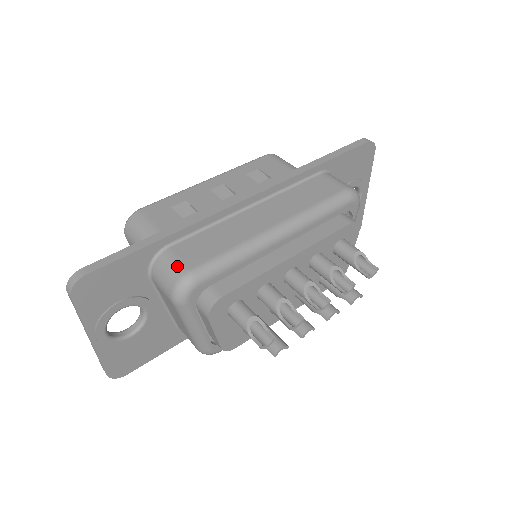
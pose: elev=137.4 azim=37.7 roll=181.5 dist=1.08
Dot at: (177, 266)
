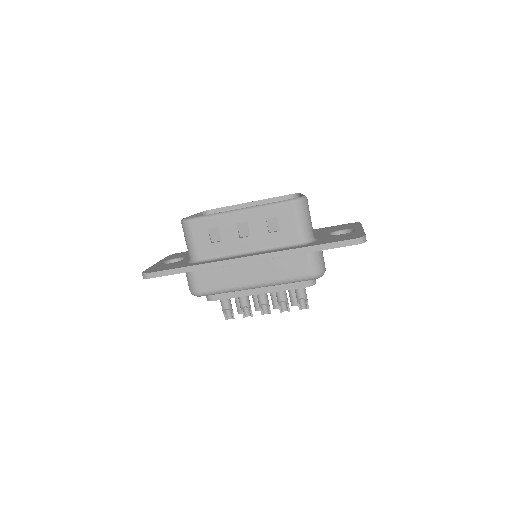
Dot at: (194, 286)
